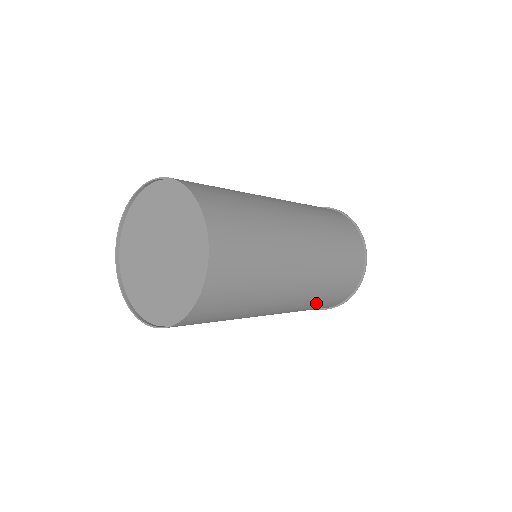
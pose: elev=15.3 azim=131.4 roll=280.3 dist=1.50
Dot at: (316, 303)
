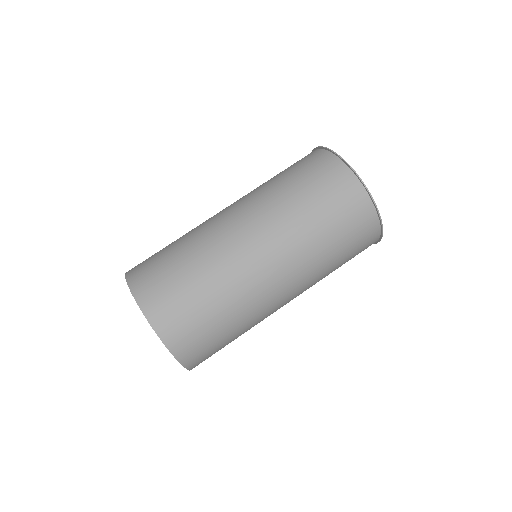
Dot at: occluded
